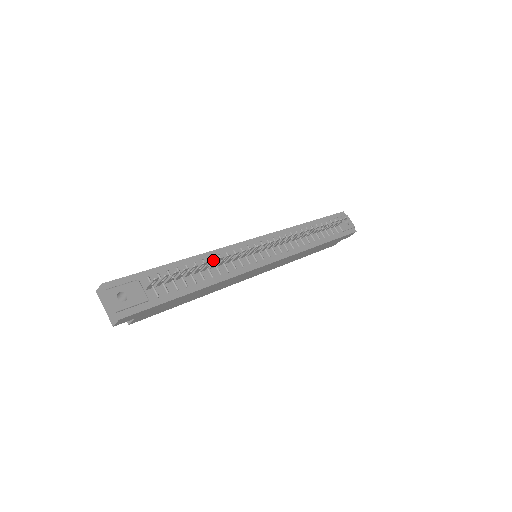
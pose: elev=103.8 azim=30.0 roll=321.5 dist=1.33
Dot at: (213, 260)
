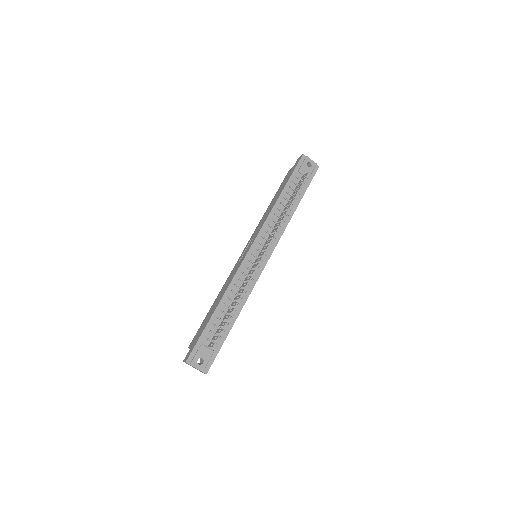
Dot at: (236, 304)
